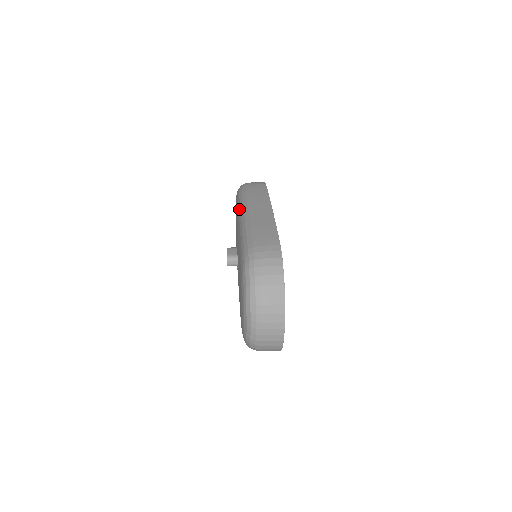
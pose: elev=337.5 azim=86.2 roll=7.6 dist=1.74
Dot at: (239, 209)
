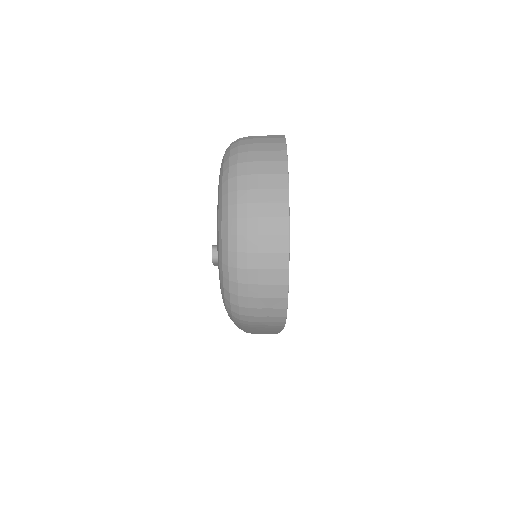
Dot at: occluded
